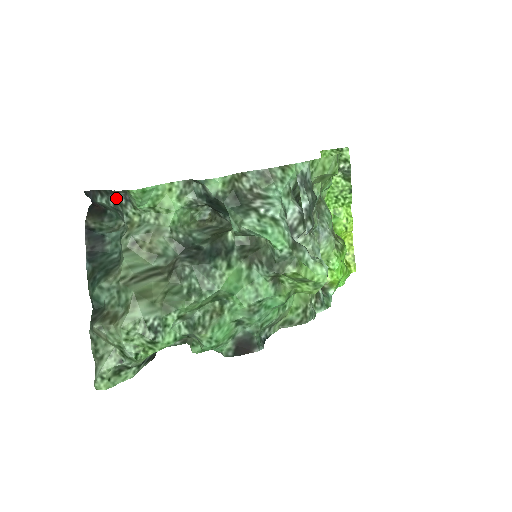
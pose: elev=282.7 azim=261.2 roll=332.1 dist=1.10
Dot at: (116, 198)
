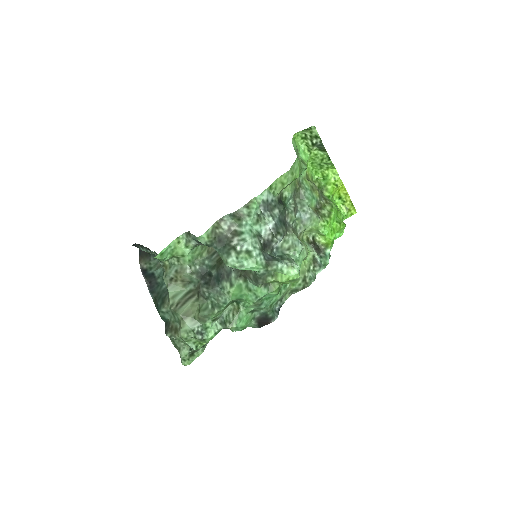
Dot at: (150, 251)
